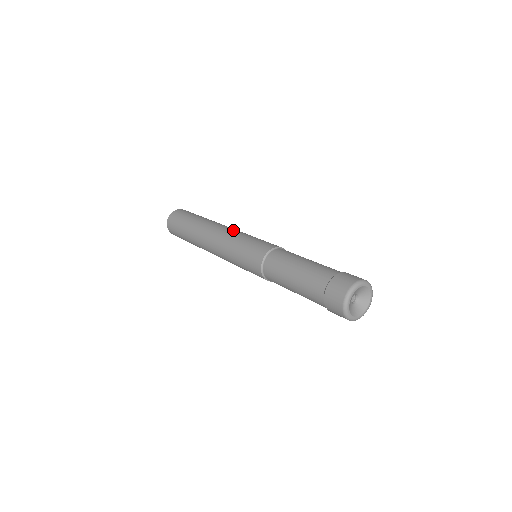
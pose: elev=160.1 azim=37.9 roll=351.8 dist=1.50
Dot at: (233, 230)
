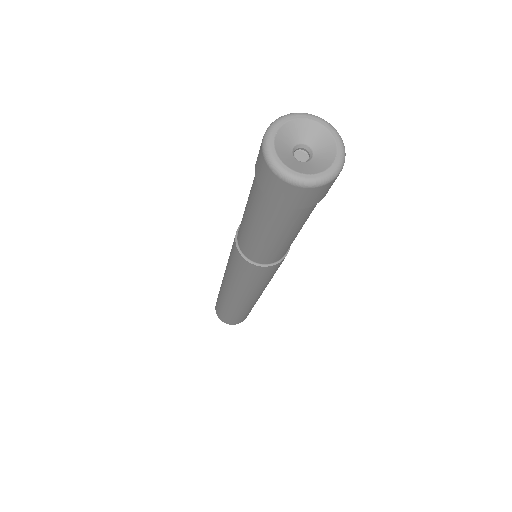
Dot at: occluded
